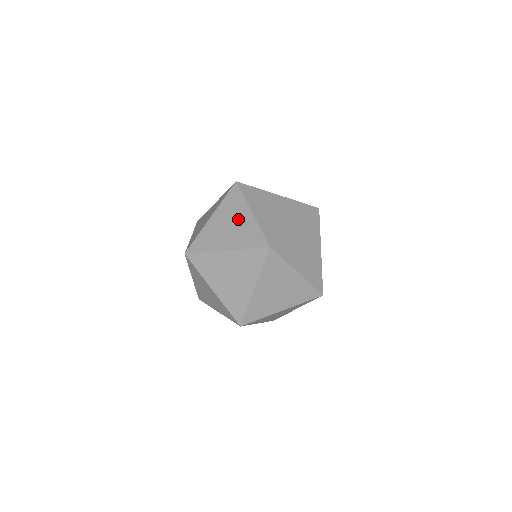
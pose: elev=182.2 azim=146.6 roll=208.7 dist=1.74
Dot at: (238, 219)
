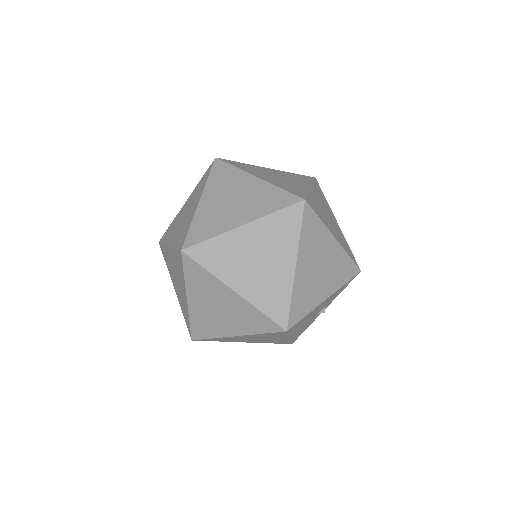
Dot at: (293, 181)
